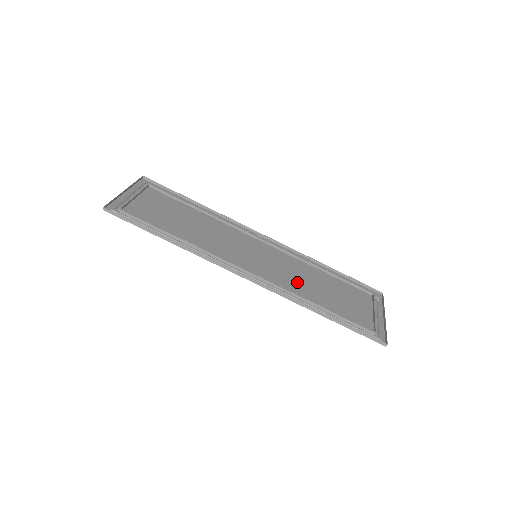
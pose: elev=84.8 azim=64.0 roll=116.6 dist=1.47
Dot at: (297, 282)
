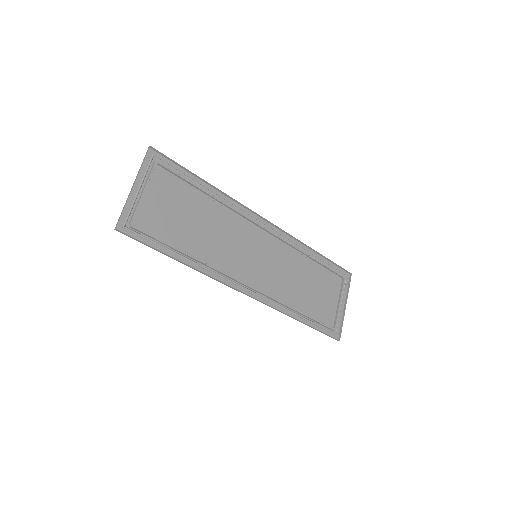
Dot at: (286, 283)
